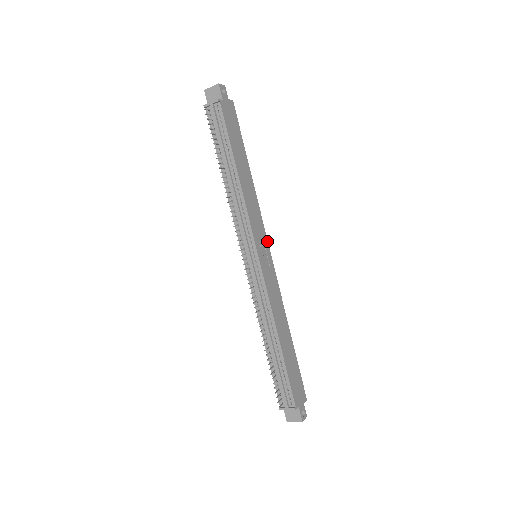
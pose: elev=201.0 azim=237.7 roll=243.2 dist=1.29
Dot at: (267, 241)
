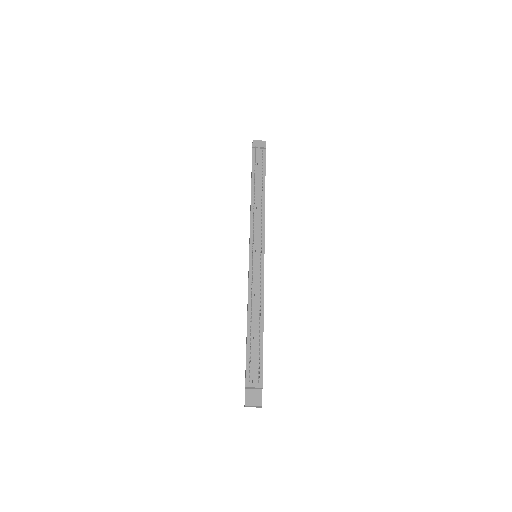
Dot at: occluded
